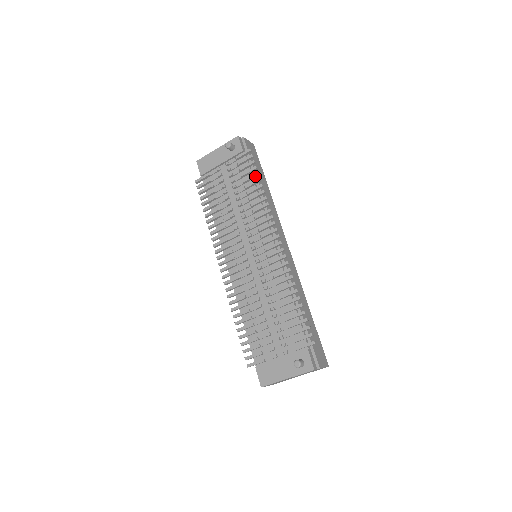
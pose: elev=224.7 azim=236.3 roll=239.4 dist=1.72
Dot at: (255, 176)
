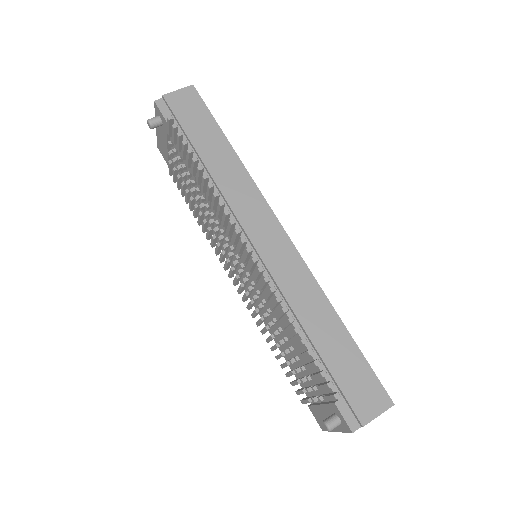
Dot at: (190, 156)
